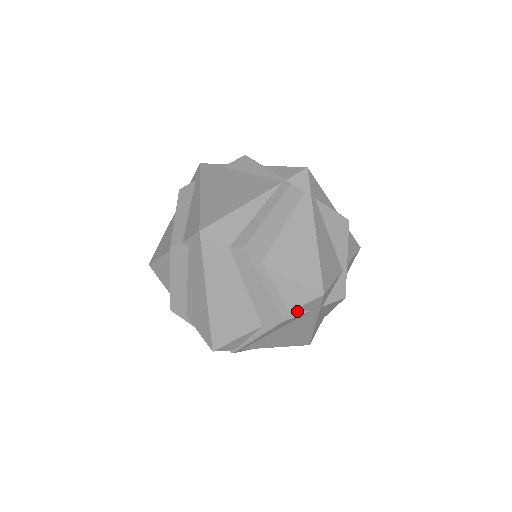
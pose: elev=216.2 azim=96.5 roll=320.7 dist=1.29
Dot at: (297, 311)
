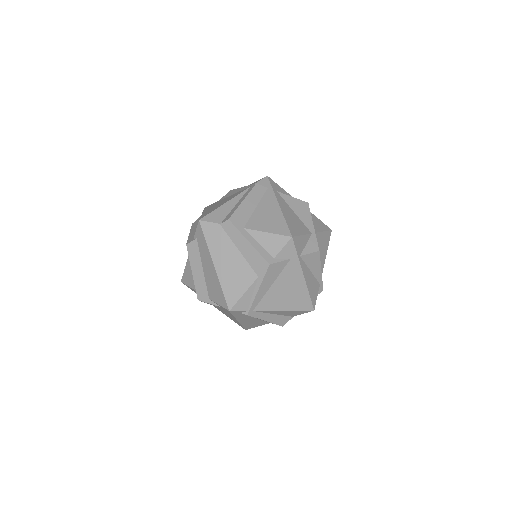
Dot at: (279, 258)
